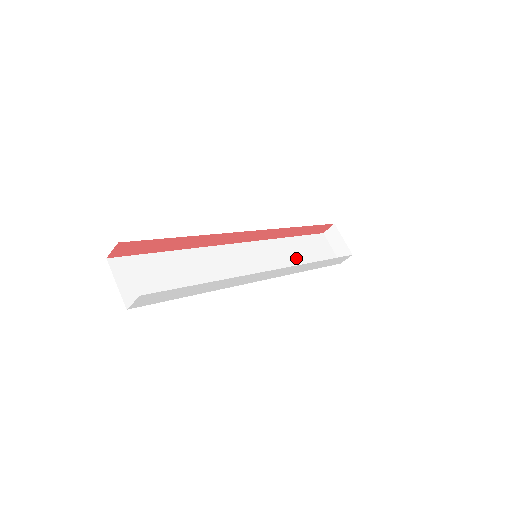
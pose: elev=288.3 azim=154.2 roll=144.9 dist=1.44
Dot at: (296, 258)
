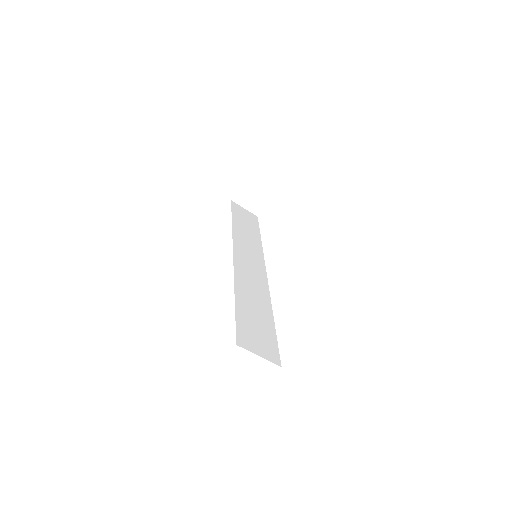
Dot at: (250, 235)
